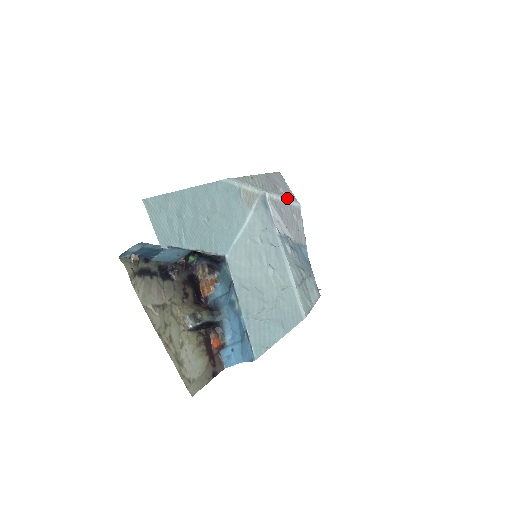
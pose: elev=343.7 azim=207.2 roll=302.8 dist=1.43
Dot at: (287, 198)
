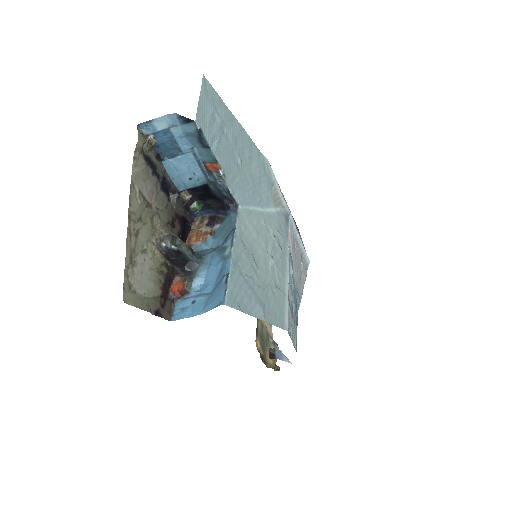
Dot at: occluded
